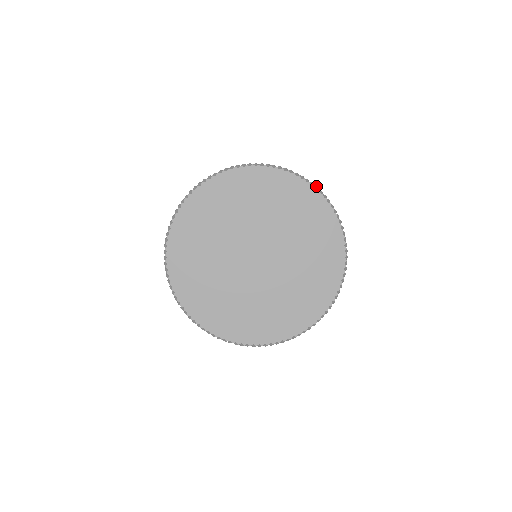
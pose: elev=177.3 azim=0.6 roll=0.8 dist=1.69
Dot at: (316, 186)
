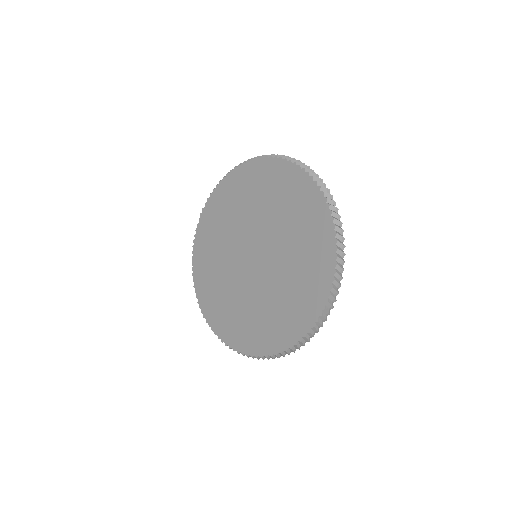
Dot at: occluded
